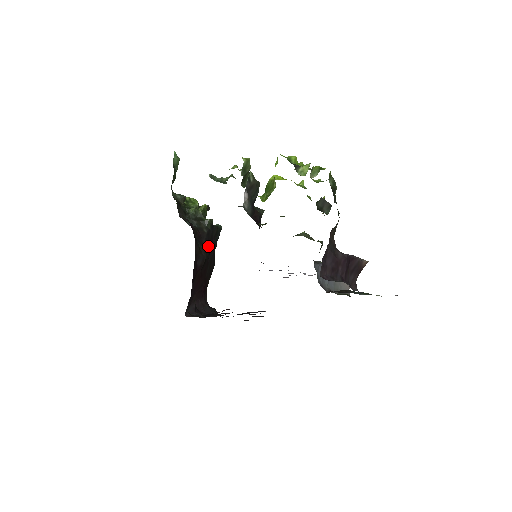
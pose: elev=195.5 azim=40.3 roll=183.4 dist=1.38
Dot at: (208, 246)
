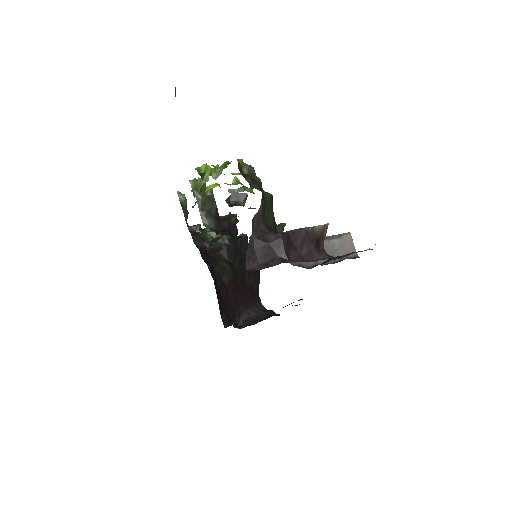
Dot at: (234, 259)
